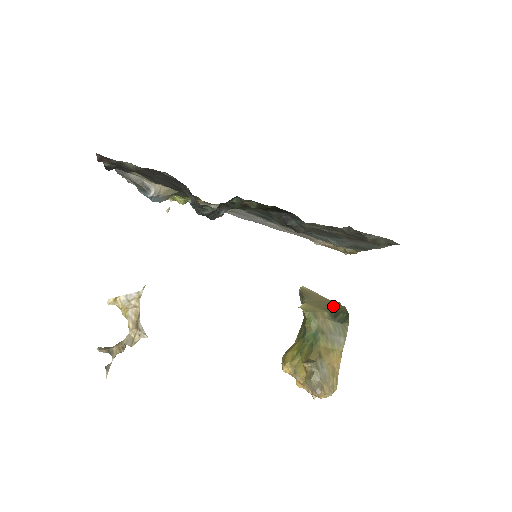
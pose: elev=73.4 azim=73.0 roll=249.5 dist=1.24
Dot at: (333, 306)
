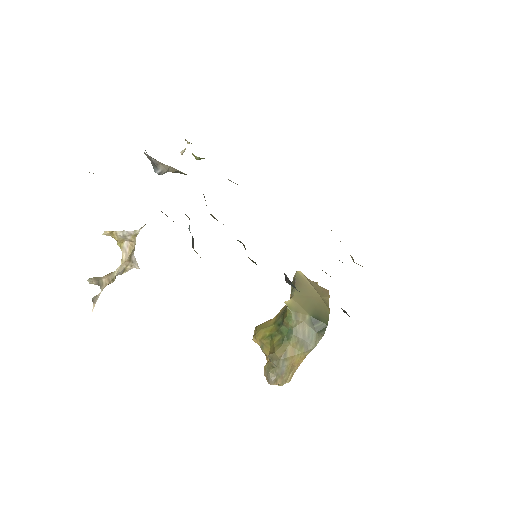
Dot at: (319, 307)
